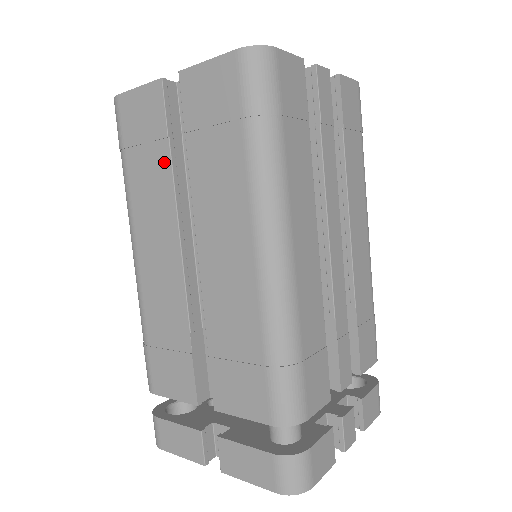
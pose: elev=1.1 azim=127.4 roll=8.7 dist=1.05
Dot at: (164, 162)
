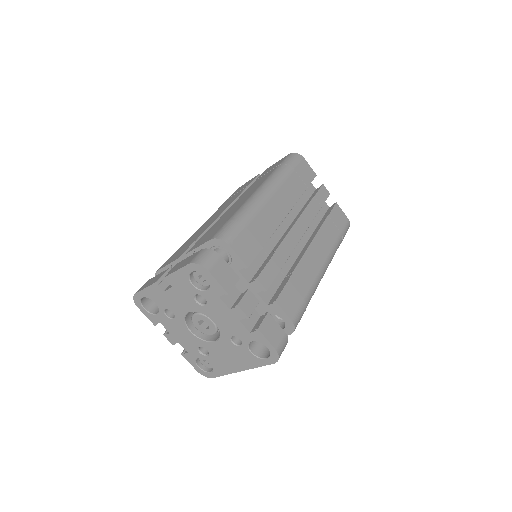
Dot at: (240, 192)
